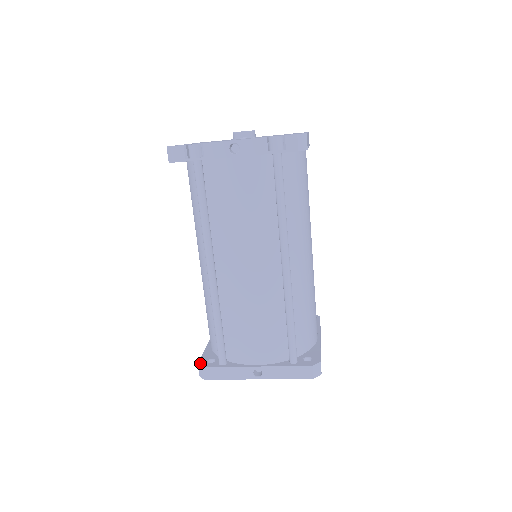
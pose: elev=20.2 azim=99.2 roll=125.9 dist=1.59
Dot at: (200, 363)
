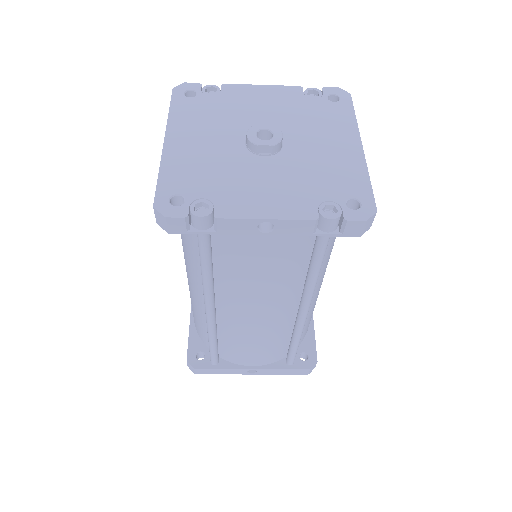
Dot at: (189, 360)
